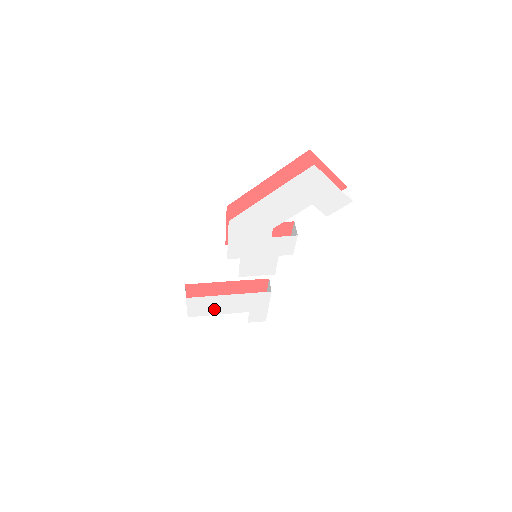
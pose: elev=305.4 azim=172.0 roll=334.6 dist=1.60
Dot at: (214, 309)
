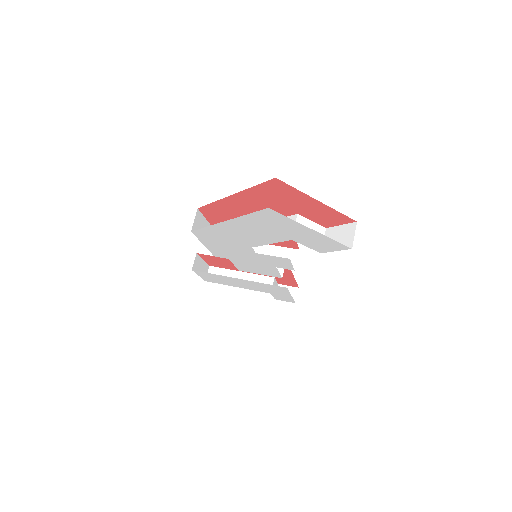
Dot at: (229, 283)
